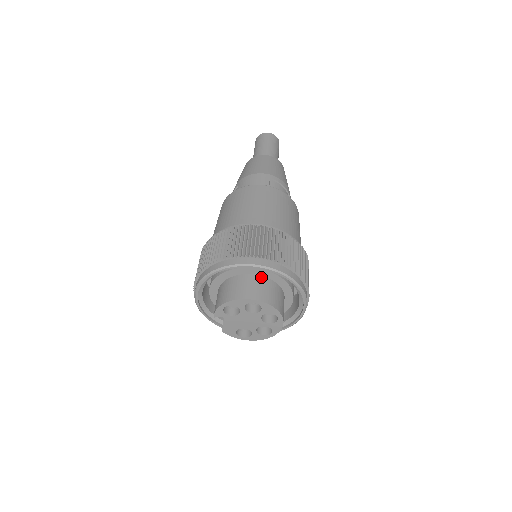
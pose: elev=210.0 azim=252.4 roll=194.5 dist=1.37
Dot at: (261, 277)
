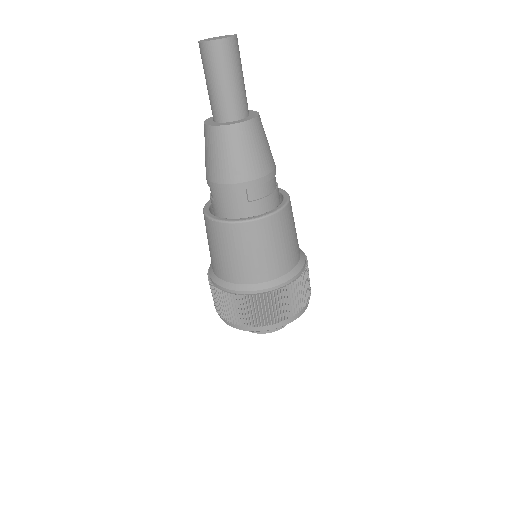
Dot at: occluded
